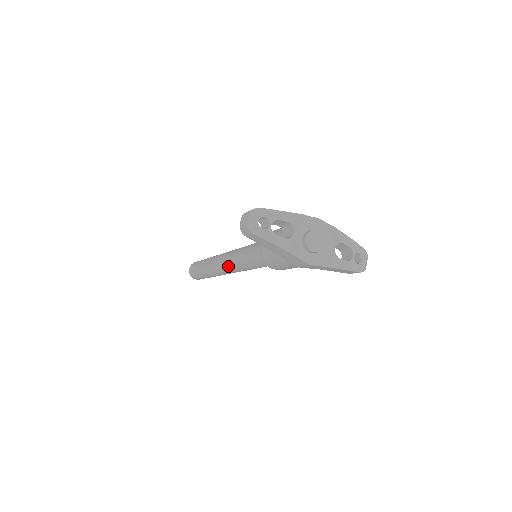
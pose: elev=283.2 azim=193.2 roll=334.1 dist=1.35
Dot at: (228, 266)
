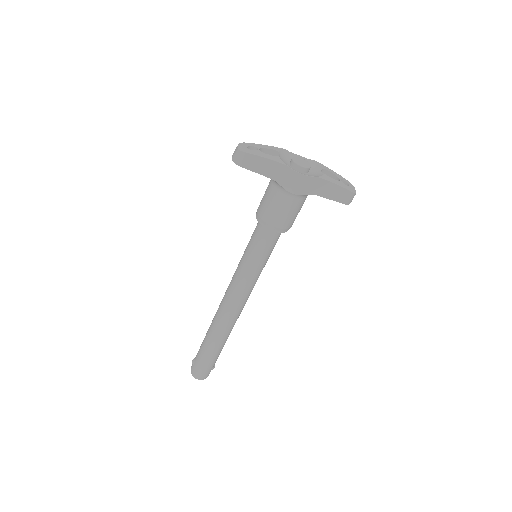
Dot at: (231, 293)
